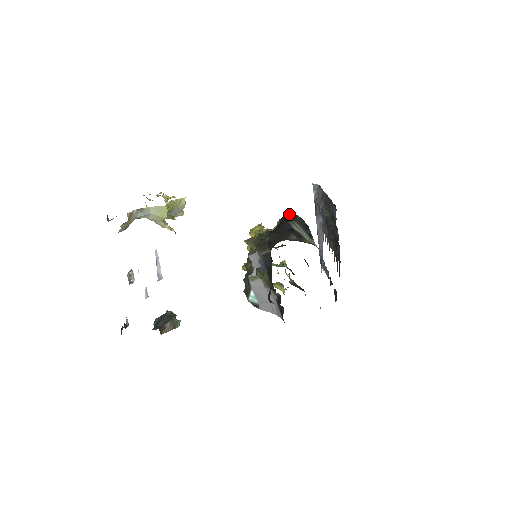
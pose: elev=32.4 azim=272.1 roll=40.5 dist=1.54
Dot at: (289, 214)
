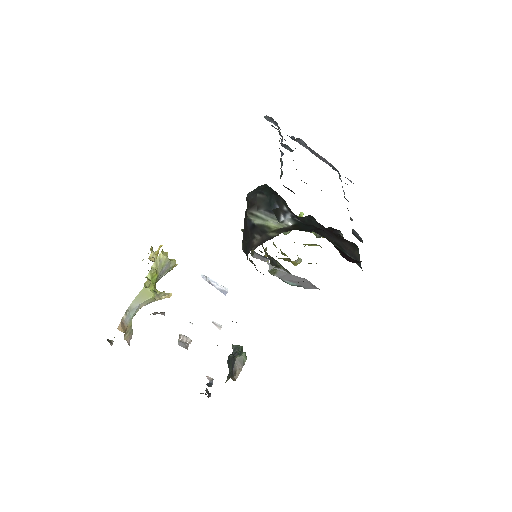
Dot at: (248, 199)
